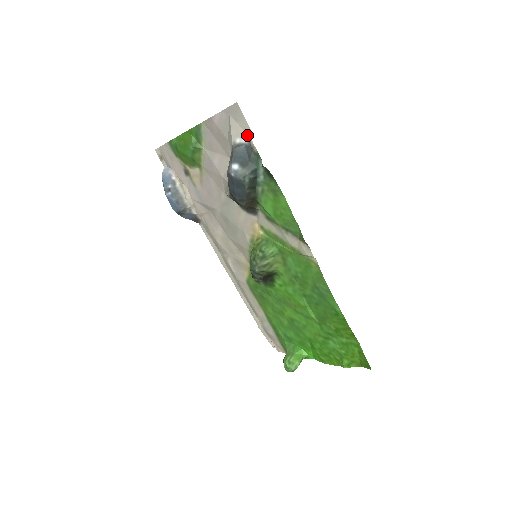
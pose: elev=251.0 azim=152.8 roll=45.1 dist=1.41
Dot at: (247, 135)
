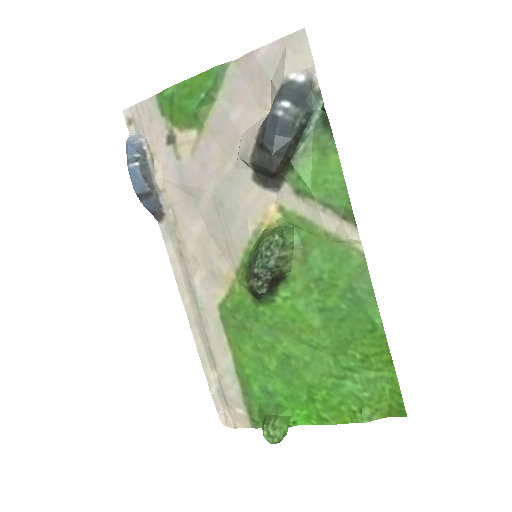
Dot at: (308, 70)
